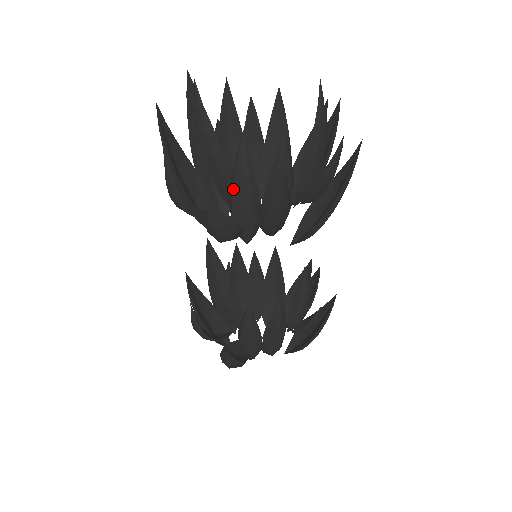
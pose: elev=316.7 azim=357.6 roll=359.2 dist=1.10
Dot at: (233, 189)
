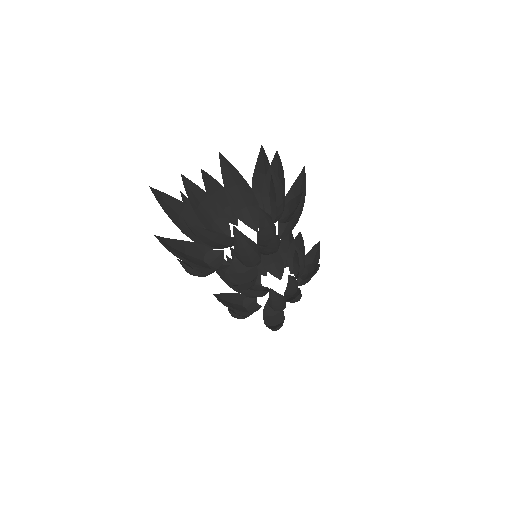
Dot at: (240, 255)
